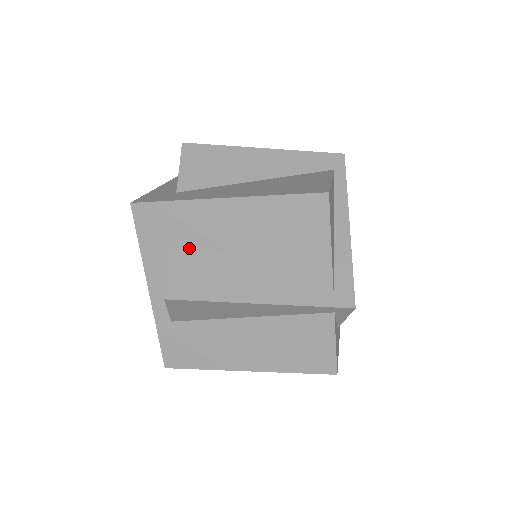
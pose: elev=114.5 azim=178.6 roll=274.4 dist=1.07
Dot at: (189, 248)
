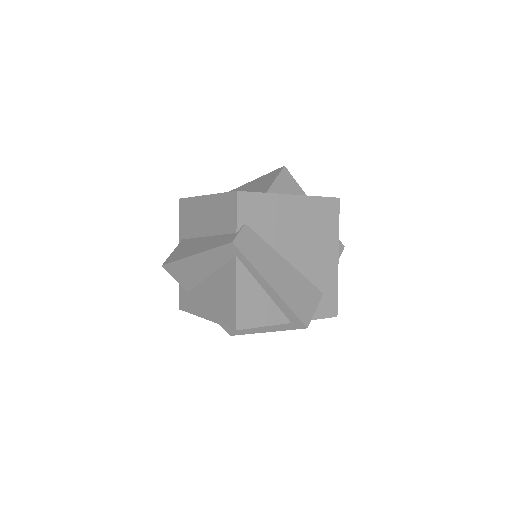
Dot at: occluded
